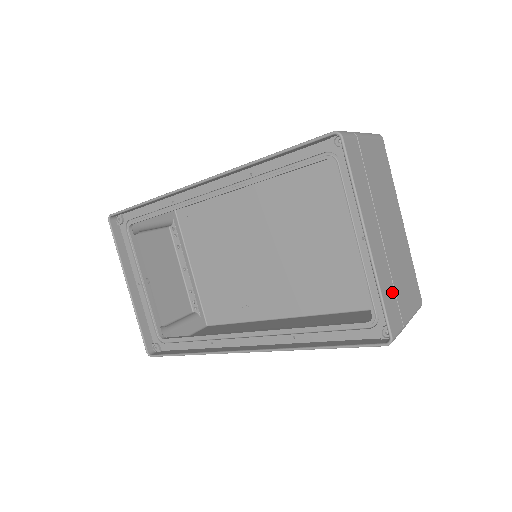
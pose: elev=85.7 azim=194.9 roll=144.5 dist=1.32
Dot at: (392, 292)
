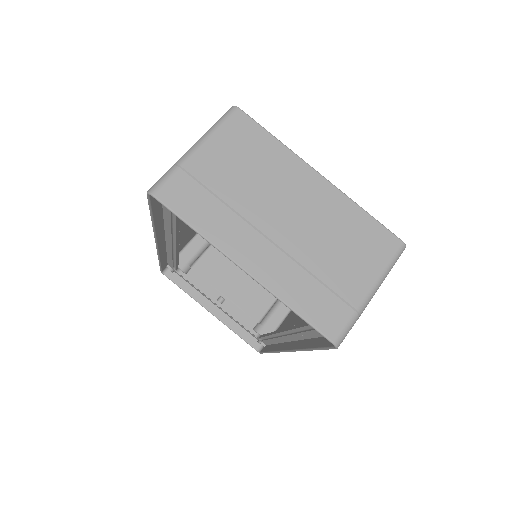
Dot at: (317, 289)
